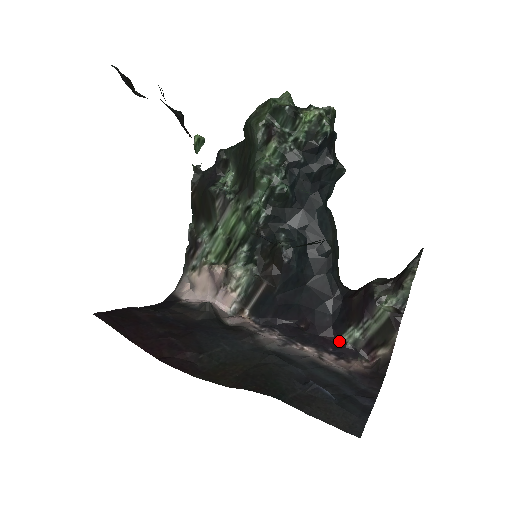
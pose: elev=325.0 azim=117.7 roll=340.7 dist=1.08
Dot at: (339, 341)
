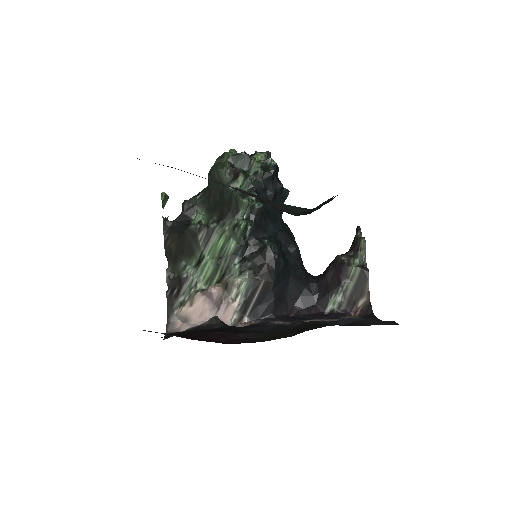
Dot at: (326, 312)
